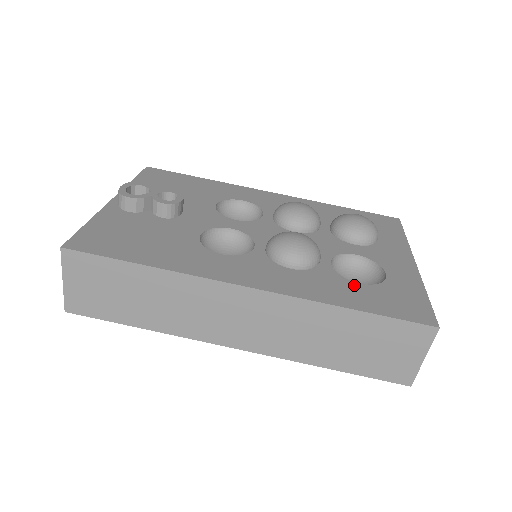
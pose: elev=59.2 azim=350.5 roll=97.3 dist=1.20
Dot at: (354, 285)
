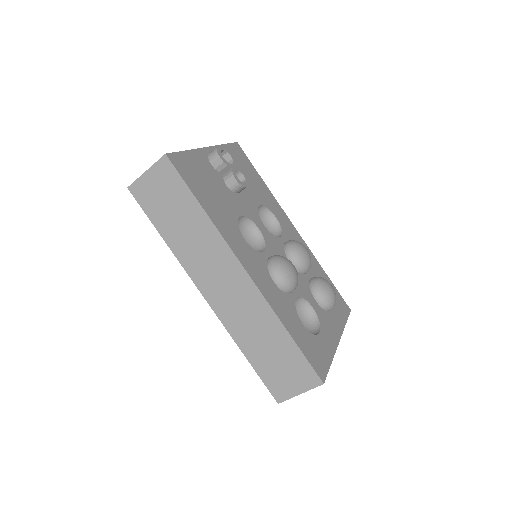
Dot at: (299, 322)
